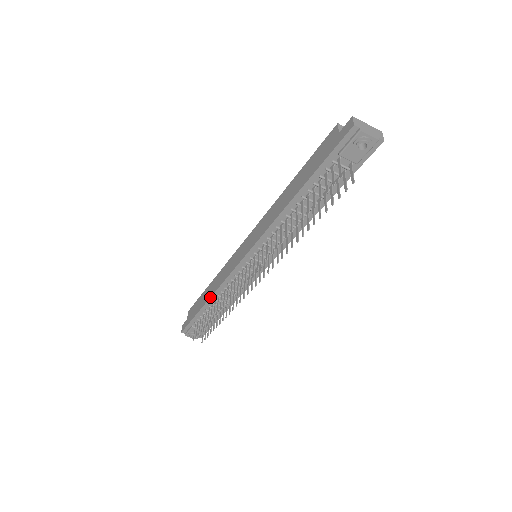
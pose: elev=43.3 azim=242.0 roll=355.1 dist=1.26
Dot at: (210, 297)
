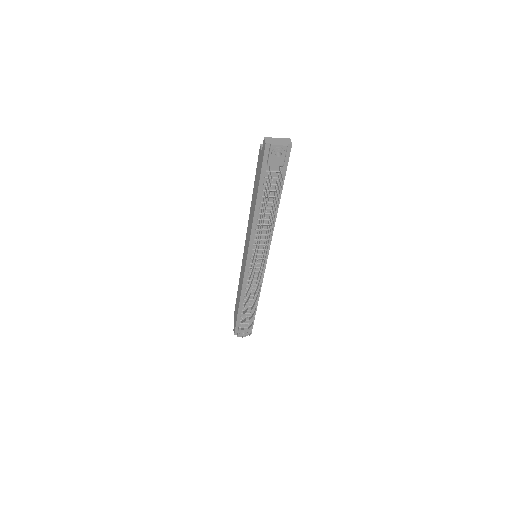
Dot at: (240, 299)
